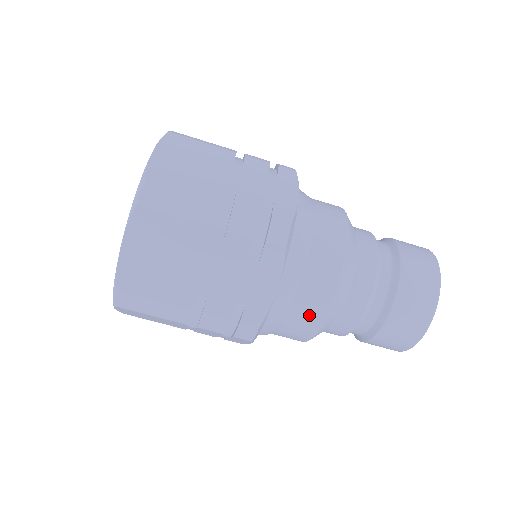
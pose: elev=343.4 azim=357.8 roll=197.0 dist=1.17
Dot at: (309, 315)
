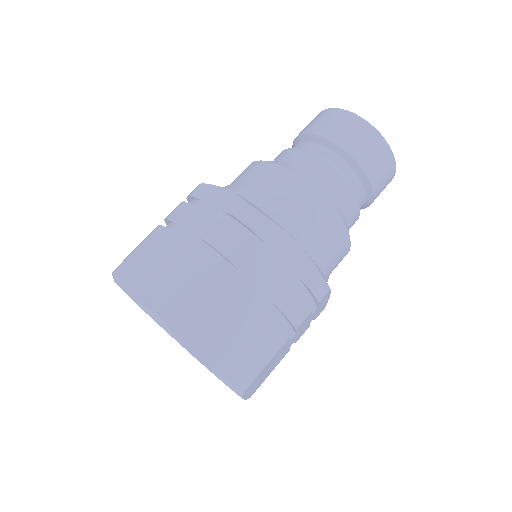
Dot at: occluded
